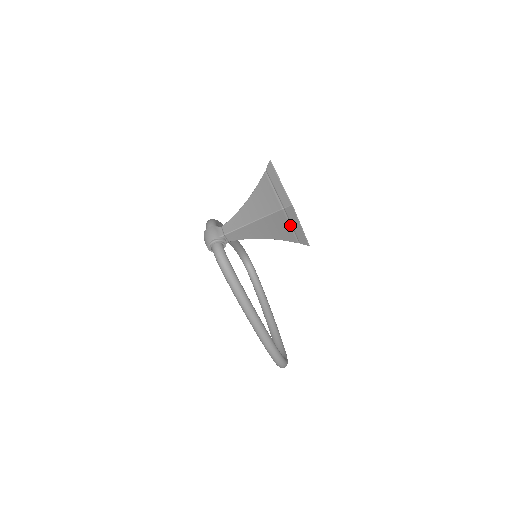
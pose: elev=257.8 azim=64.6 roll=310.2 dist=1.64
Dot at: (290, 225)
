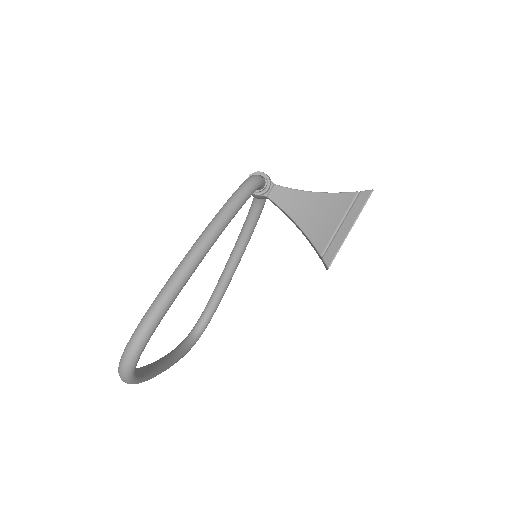
Dot at: (341, 221)
